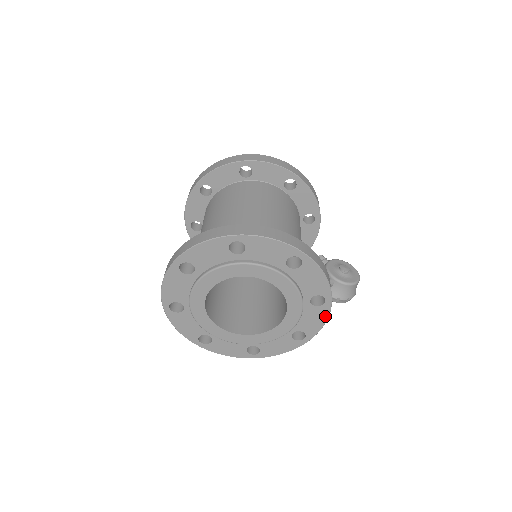
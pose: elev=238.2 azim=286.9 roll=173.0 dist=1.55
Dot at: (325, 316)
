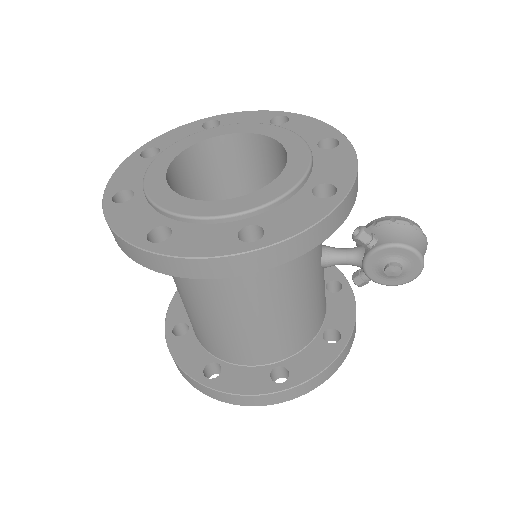
Dot at: occluded
